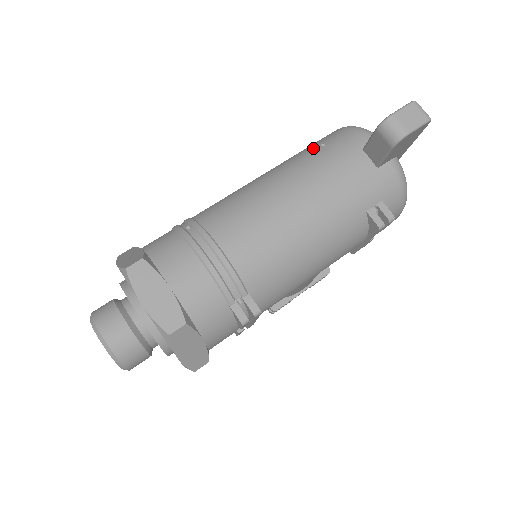
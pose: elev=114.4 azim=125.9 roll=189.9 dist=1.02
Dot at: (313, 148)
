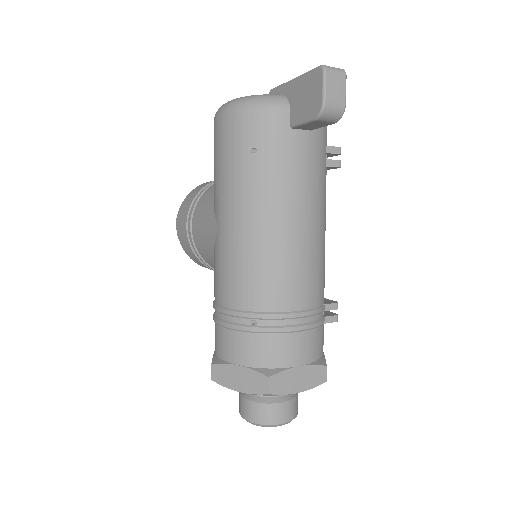
Dot at: (248, 161)
